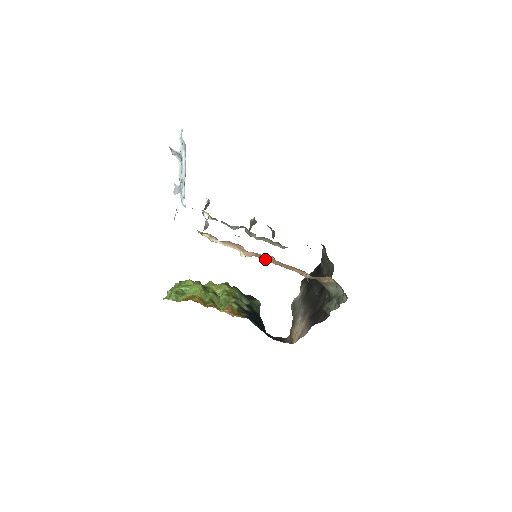
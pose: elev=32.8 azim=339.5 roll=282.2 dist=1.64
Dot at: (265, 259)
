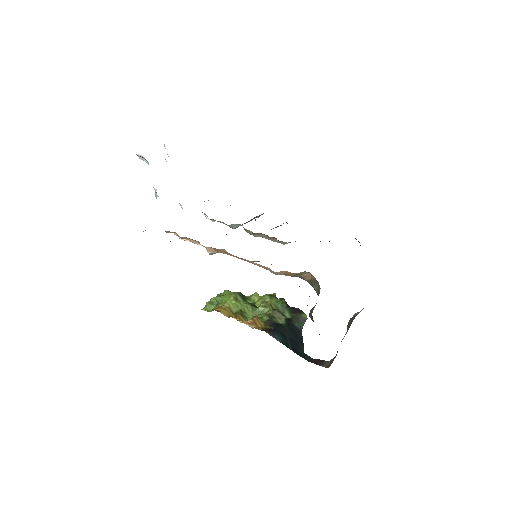
Dot at: (228, 254)
